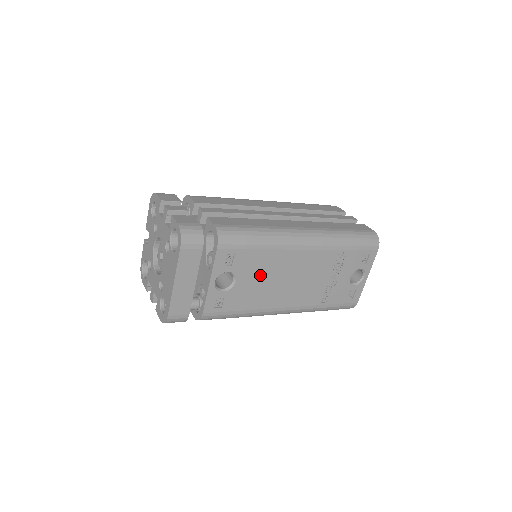
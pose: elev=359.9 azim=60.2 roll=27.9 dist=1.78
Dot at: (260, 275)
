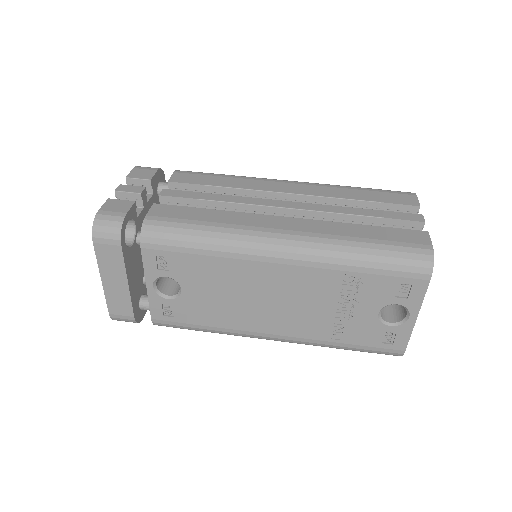
Dot at: (215, 287)
